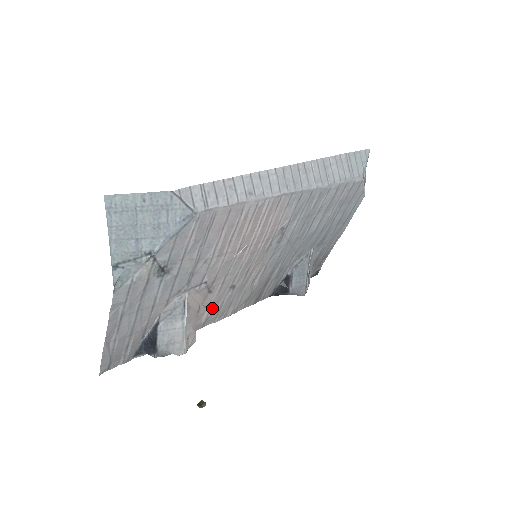
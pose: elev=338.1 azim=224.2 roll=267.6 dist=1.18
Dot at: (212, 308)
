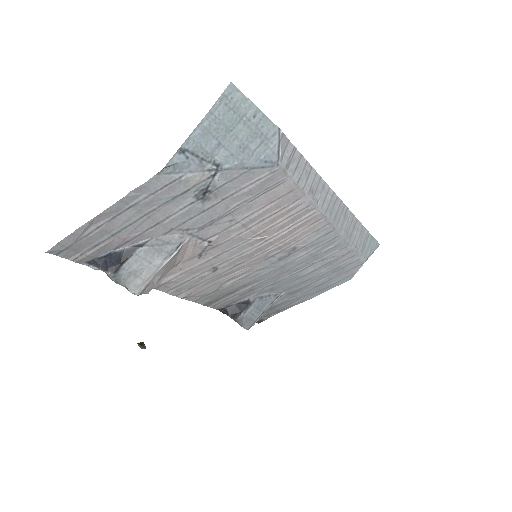
Dot at: (182, 275)
